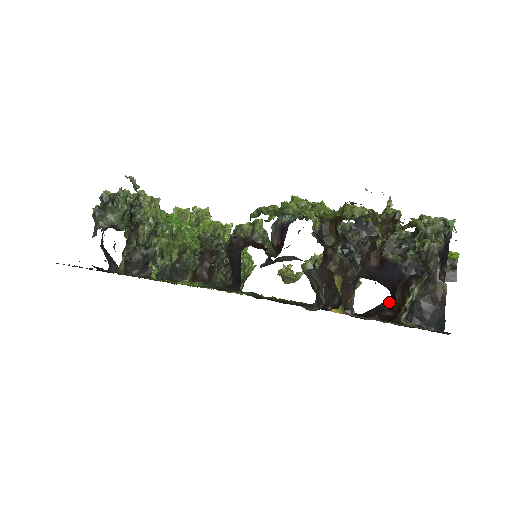
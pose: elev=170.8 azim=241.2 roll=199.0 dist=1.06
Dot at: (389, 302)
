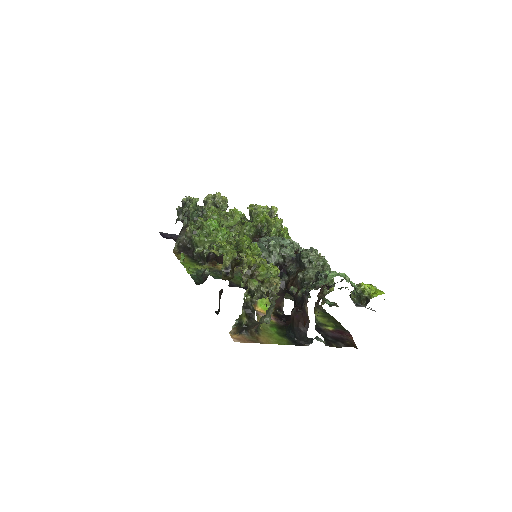
Dot at: occluded
